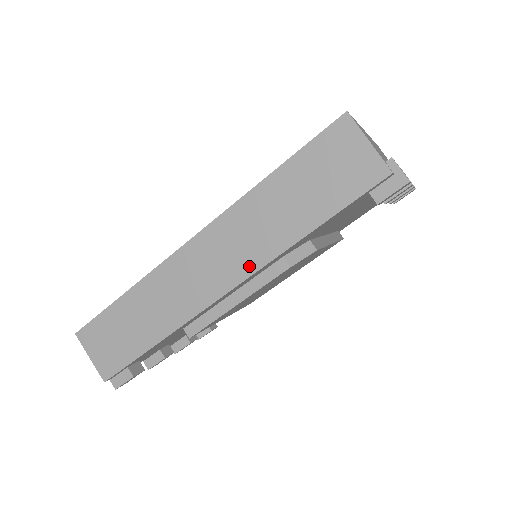
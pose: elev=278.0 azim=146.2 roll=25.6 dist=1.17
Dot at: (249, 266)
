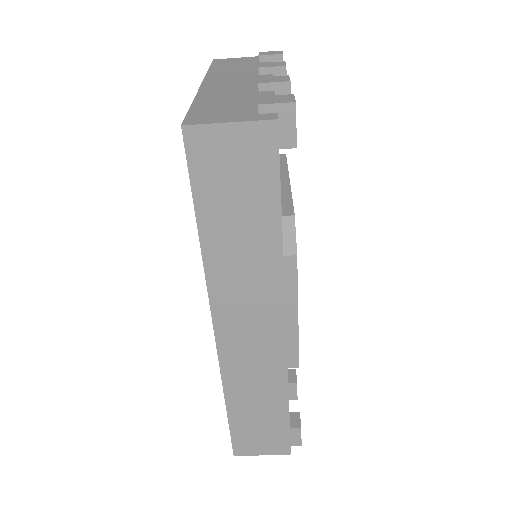
Dot at: (275, 299)
